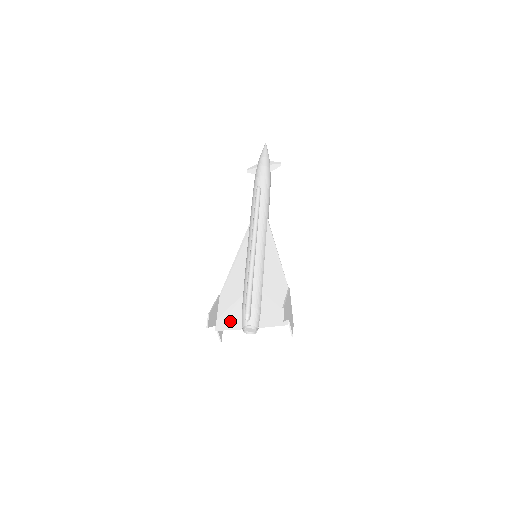
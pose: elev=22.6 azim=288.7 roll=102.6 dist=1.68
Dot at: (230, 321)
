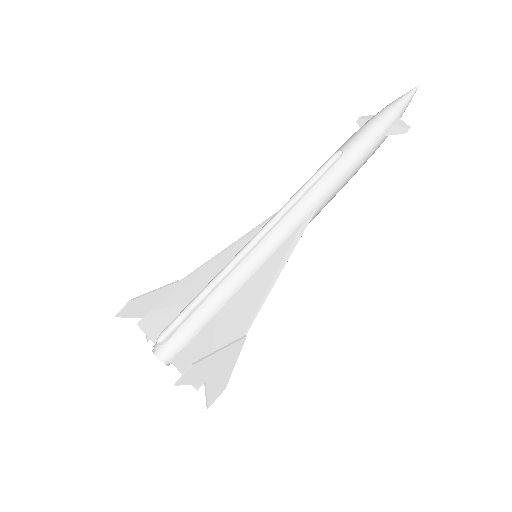
Dot at: (158, 325)
